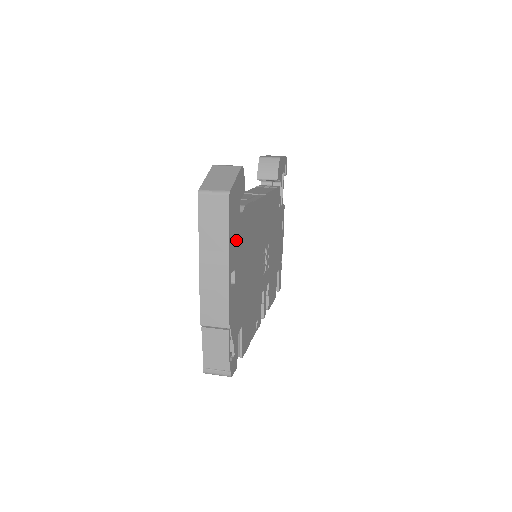
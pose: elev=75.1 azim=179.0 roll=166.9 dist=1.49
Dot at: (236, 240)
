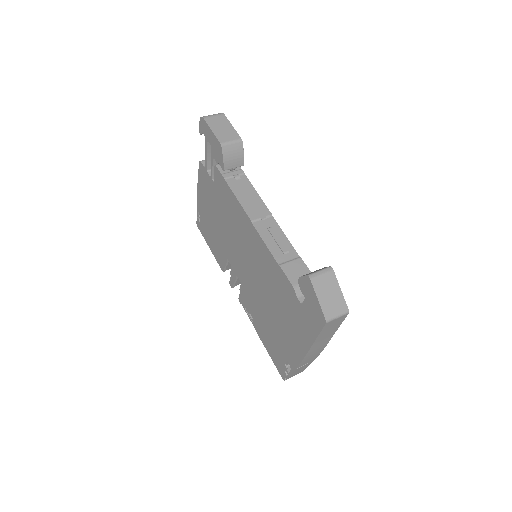
Dot at: occluded
